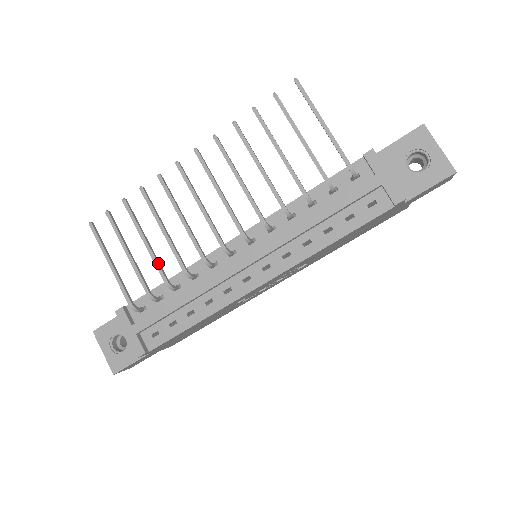
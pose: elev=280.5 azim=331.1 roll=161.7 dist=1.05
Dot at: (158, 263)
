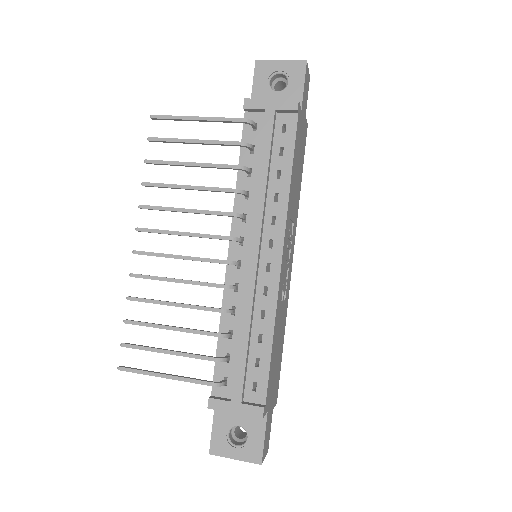
Dot at: (198, 330)
